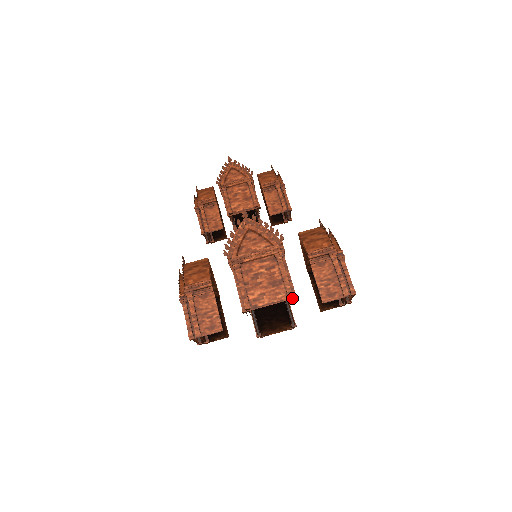
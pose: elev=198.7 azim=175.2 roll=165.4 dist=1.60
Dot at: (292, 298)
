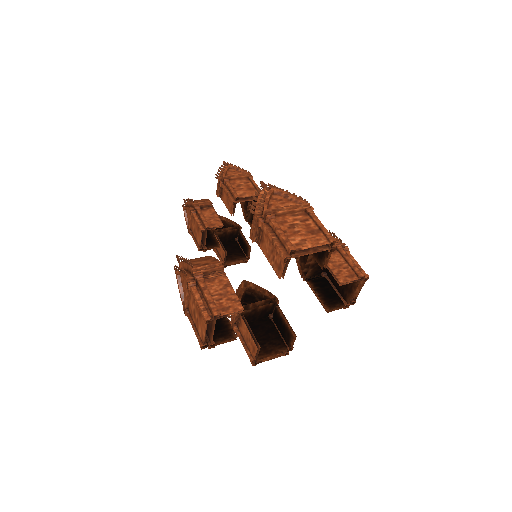
Dot at: (216, 318)
